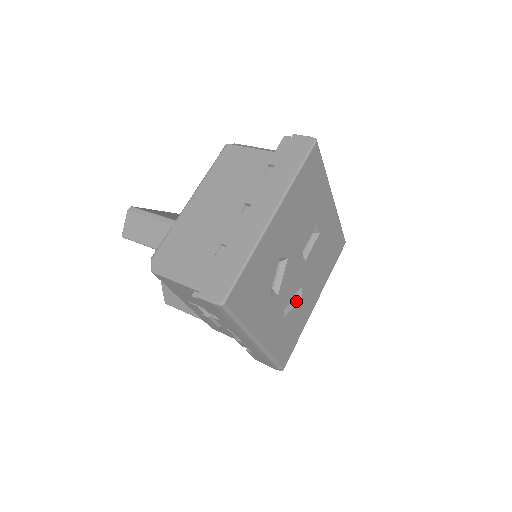
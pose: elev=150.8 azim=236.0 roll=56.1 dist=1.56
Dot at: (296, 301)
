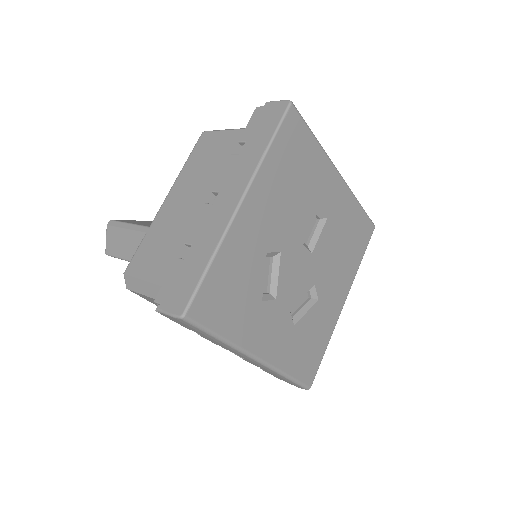
Dot at: (310, 304)
